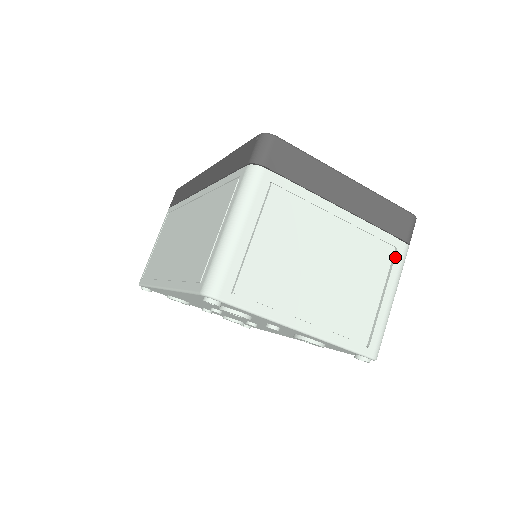
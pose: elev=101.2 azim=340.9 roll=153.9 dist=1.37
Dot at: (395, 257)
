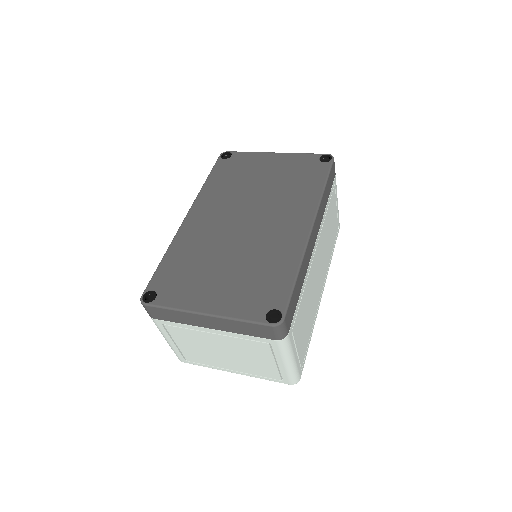
Dot at: (272, 347)
